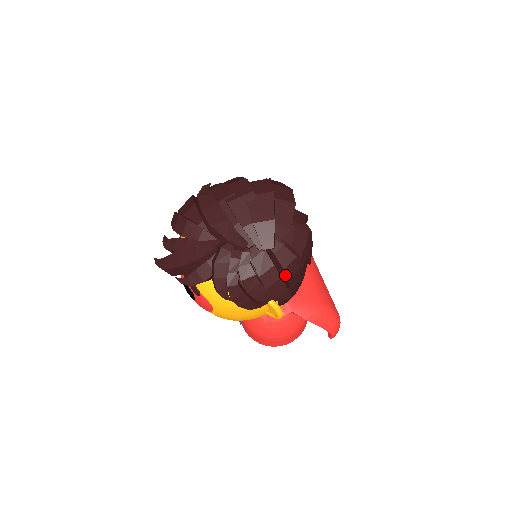
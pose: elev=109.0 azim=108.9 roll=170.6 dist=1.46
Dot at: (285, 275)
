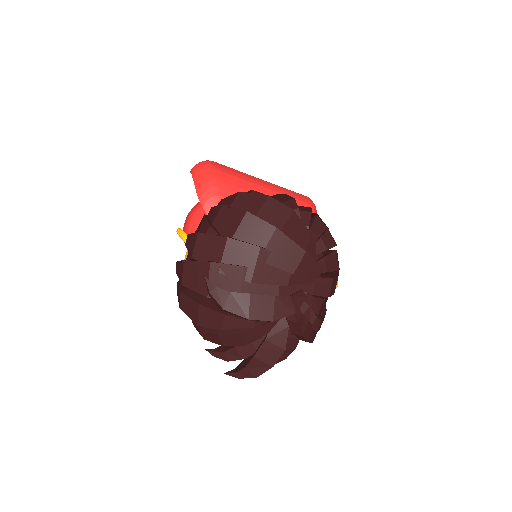
Dot at: occluded
